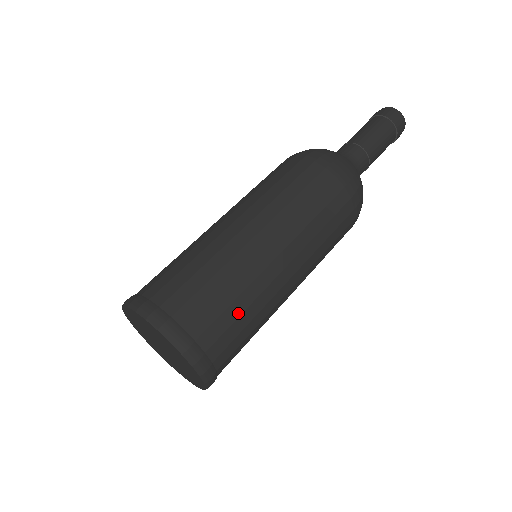
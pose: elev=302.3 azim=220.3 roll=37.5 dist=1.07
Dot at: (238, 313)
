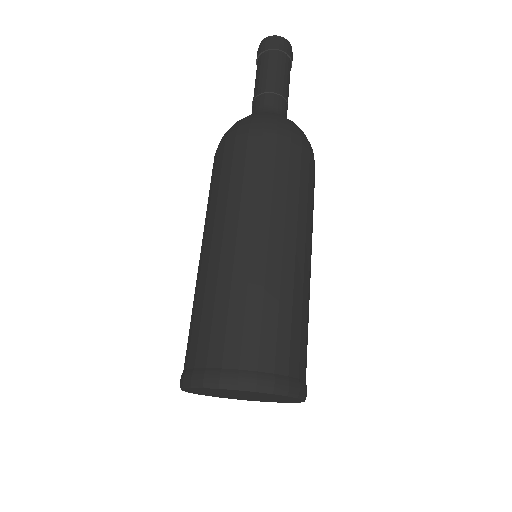
Dot at: (274, 318)
